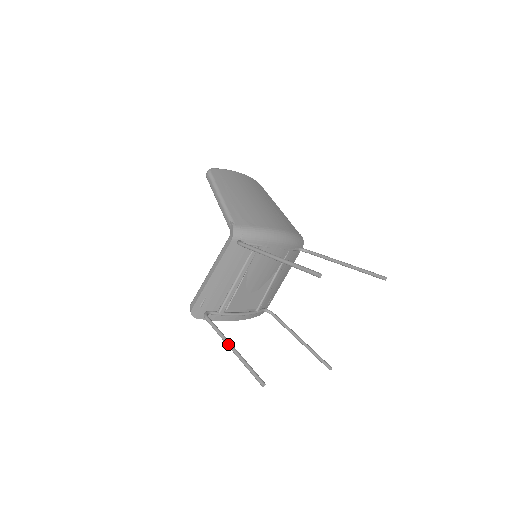
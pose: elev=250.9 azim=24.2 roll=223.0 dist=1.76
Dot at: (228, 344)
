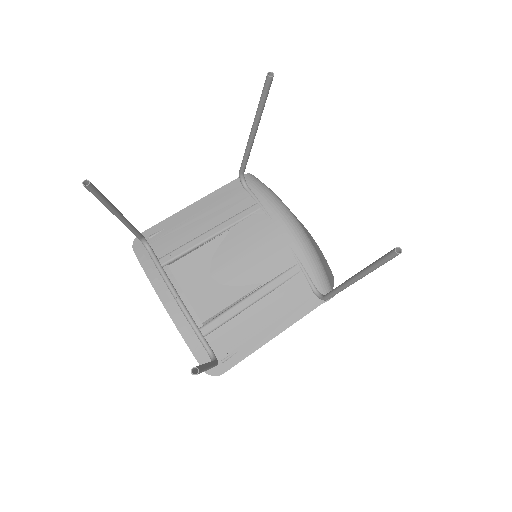
Dot at: occluded
